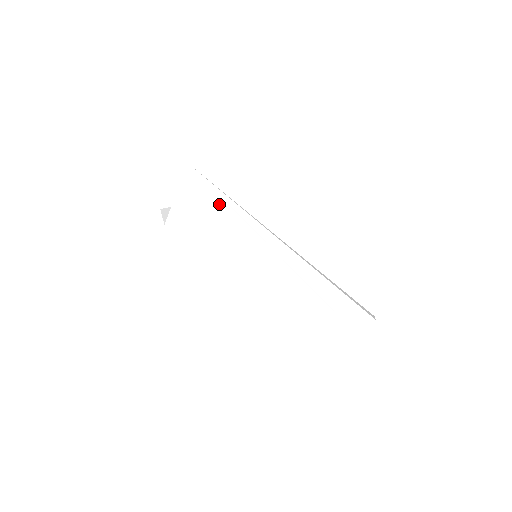
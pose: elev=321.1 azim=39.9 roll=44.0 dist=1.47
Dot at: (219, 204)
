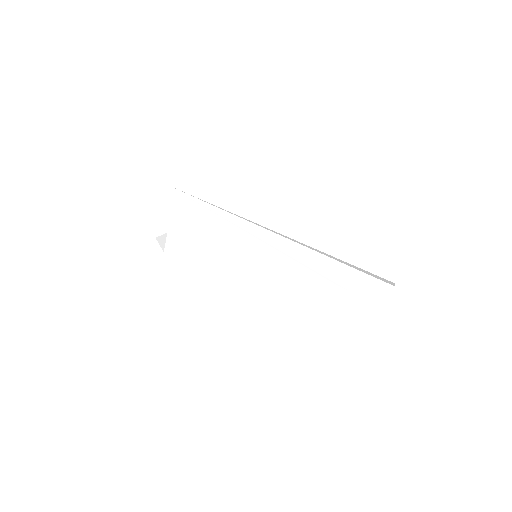
Dot at: (203, 214)
